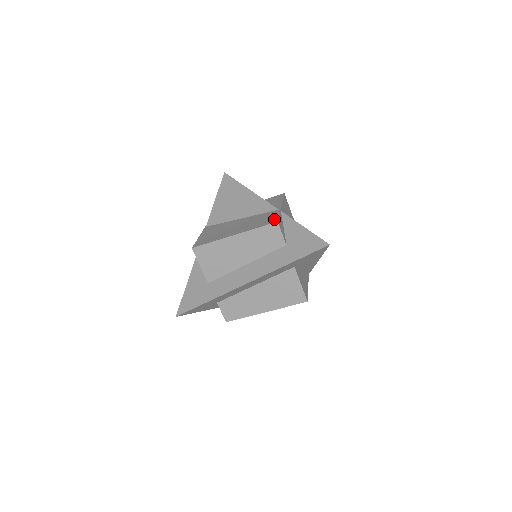
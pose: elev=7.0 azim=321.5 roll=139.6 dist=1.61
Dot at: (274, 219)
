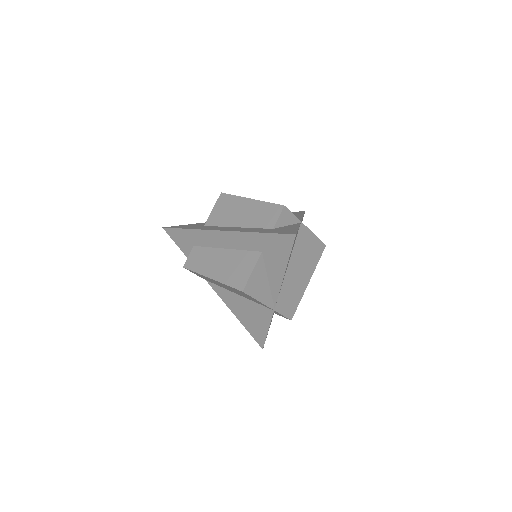
Dot at: occluded
